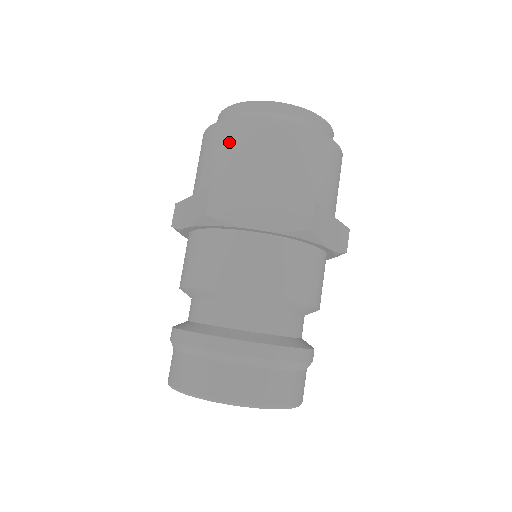
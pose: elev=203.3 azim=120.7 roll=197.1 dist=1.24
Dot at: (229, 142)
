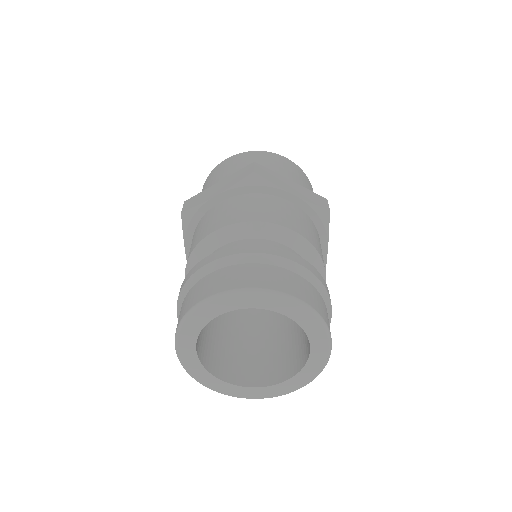
Dot at: (203, 189)
